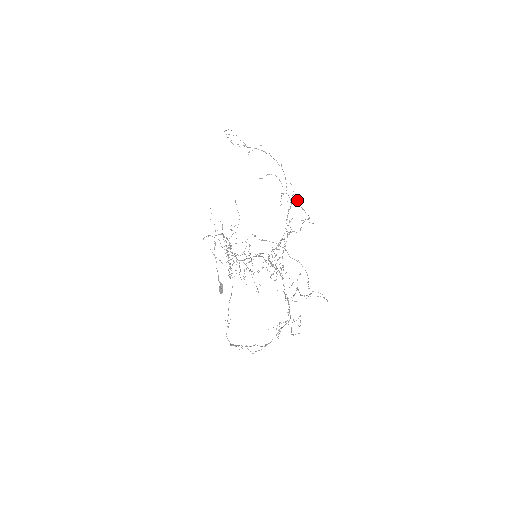
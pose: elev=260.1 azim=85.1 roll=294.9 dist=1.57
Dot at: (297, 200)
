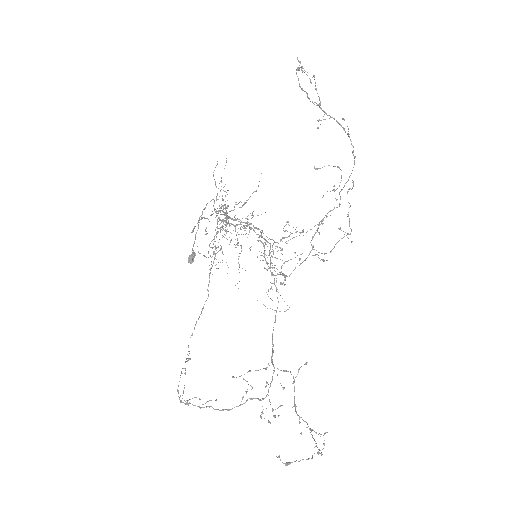
Dot at: (348, 202)
